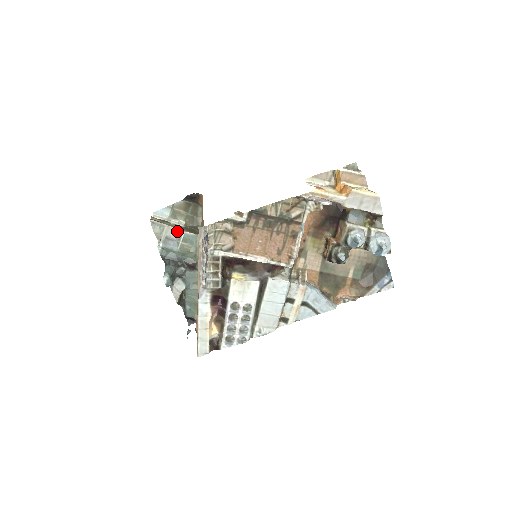
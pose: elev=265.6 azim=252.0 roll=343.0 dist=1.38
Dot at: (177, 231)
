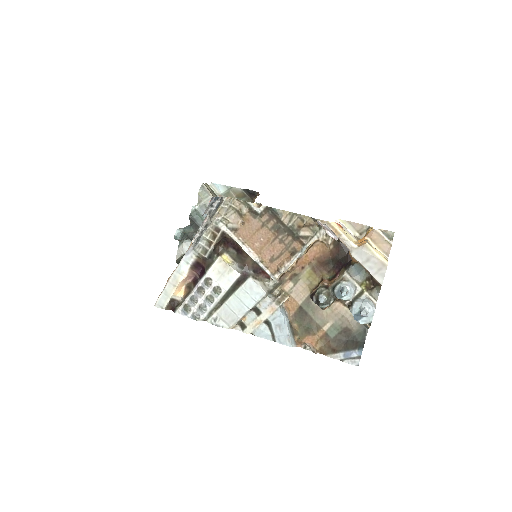
Dot at: occluded
